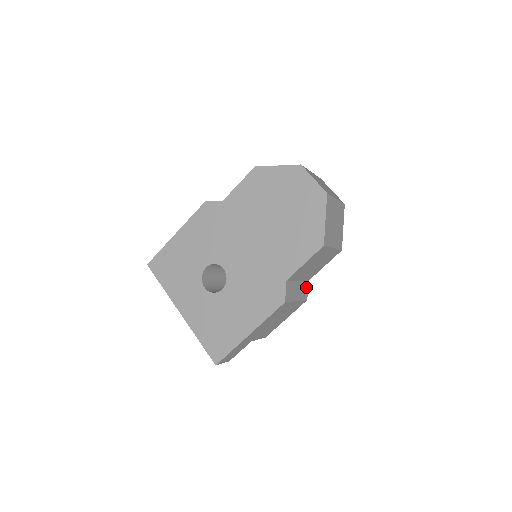
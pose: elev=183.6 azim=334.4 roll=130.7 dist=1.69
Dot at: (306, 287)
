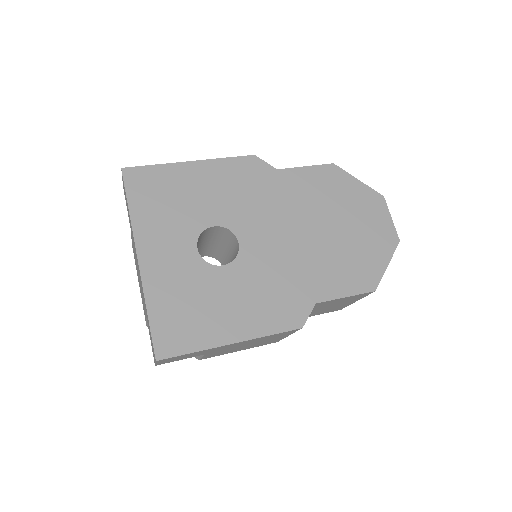
Dot at: occluded
